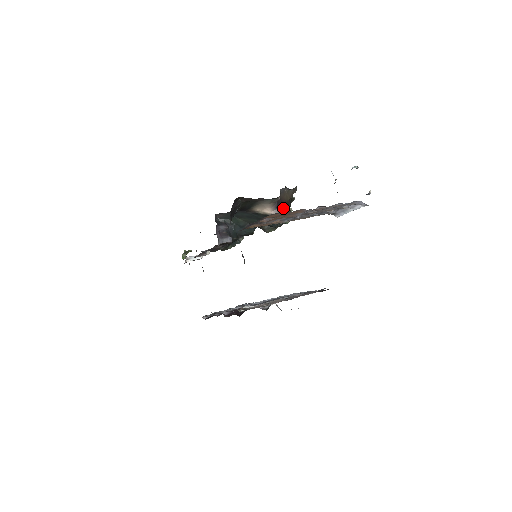
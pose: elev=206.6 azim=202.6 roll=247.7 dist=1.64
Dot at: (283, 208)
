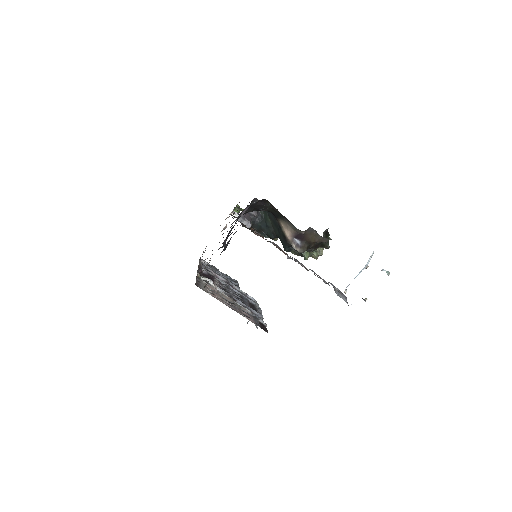
Dot at: (300, 243)
